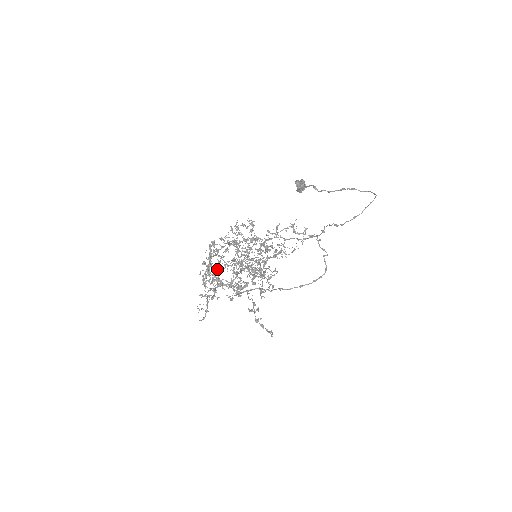
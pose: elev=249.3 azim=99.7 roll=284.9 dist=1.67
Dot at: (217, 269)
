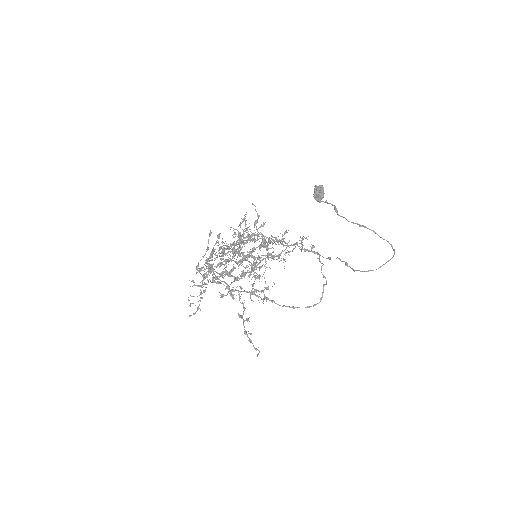
Dot at: occluded
